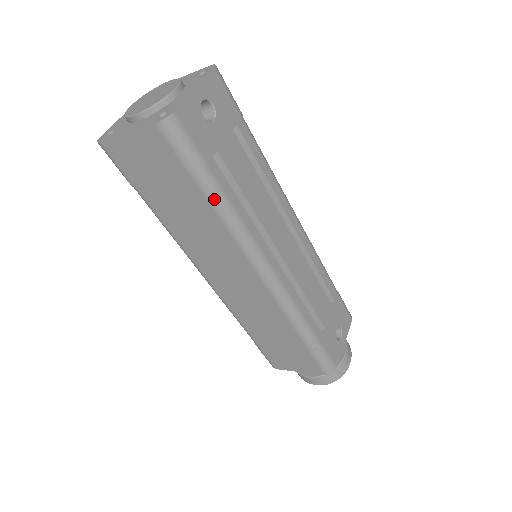
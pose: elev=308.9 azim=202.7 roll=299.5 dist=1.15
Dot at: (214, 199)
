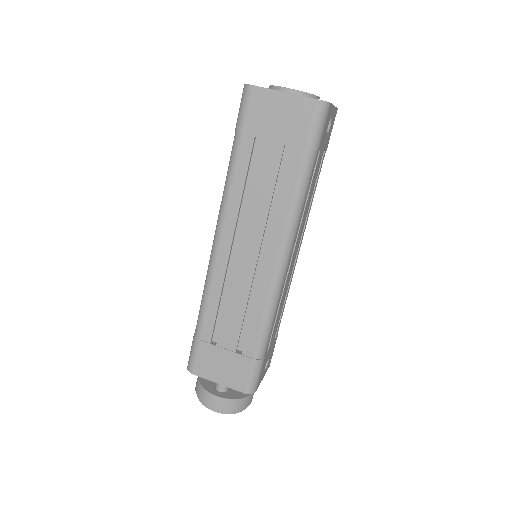
Dot at: (304, 177)
